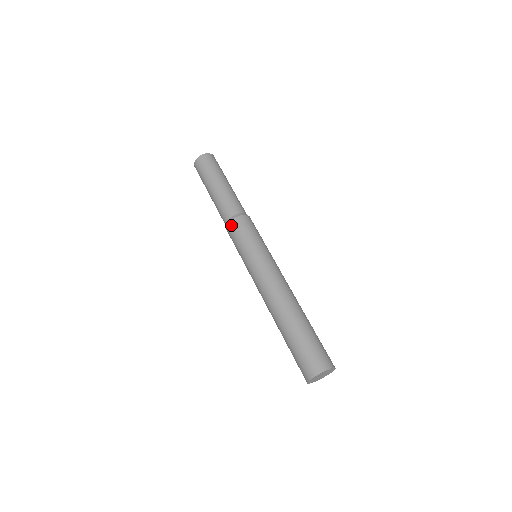
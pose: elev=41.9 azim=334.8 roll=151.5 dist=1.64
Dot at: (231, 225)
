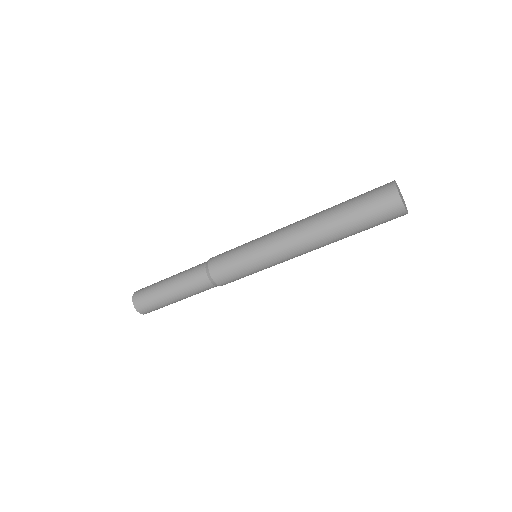
Dot at: (215, 275)
